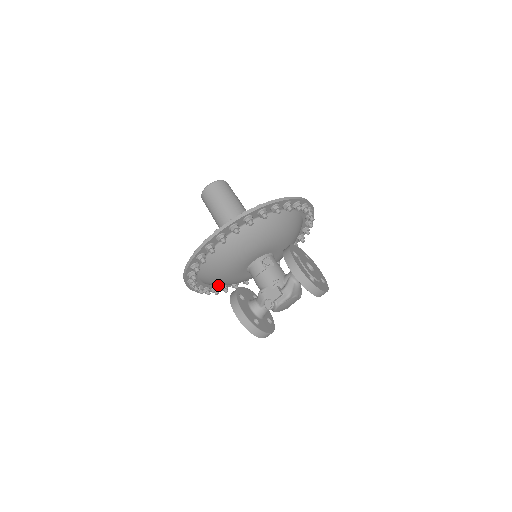
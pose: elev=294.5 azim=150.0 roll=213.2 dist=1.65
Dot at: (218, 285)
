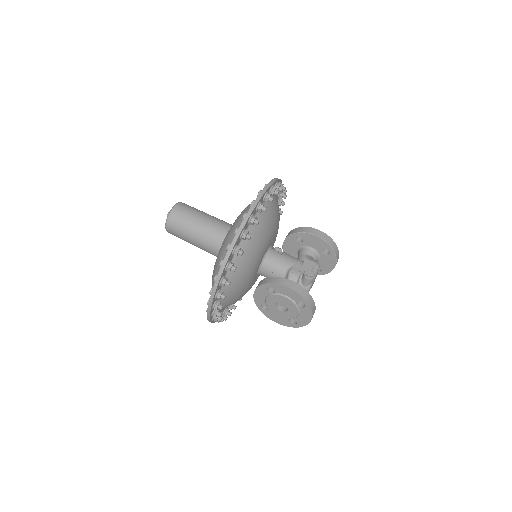
Dot at: occluded
